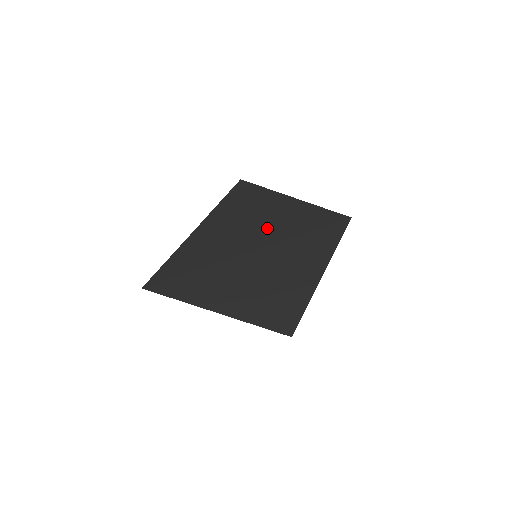
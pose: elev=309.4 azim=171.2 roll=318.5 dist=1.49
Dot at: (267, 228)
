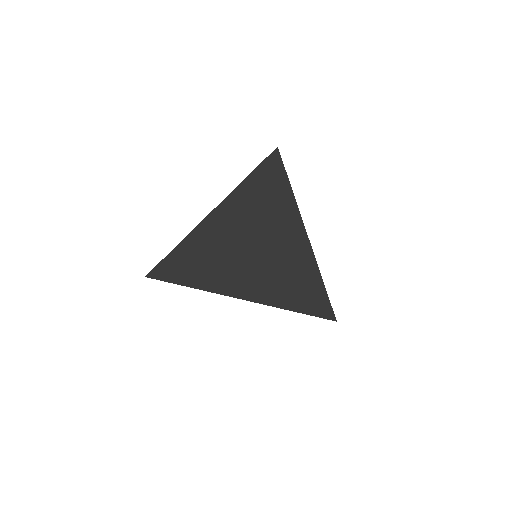
Dot at: (269, 274)
